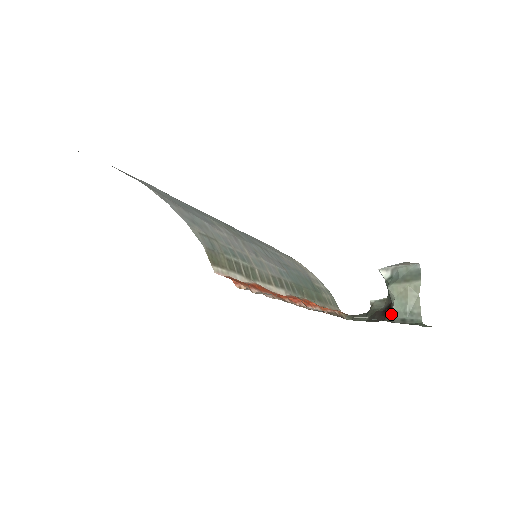
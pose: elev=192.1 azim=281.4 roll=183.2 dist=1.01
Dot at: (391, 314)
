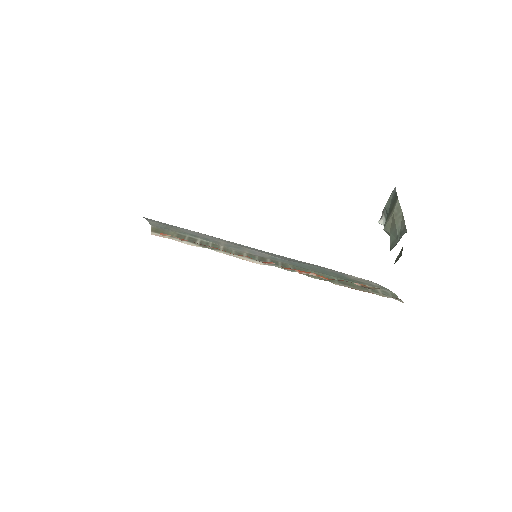
Dot at: occluded
